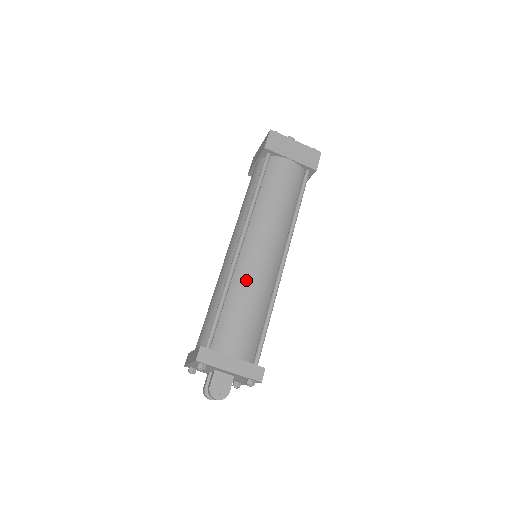
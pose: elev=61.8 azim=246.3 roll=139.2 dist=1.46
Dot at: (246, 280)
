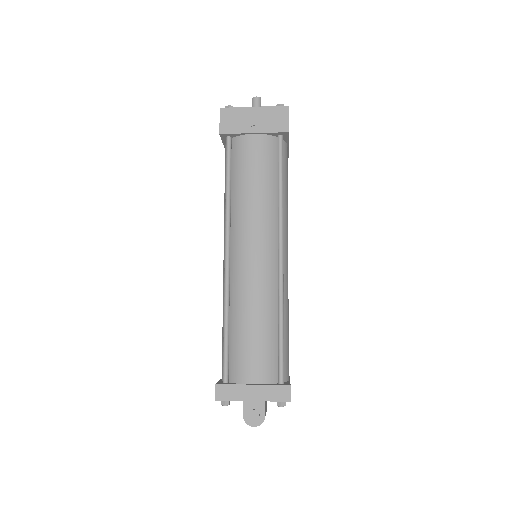
Dot at: (243, 296)
